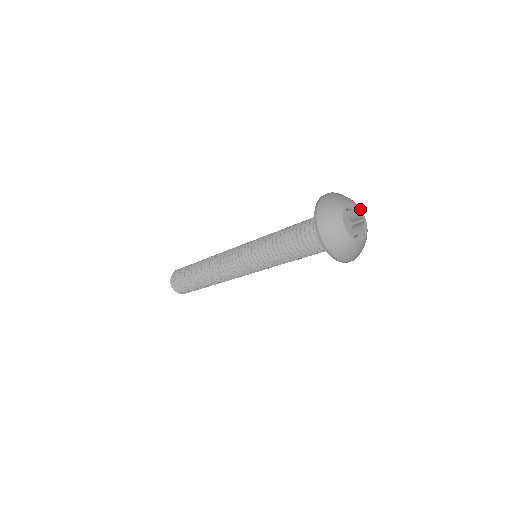
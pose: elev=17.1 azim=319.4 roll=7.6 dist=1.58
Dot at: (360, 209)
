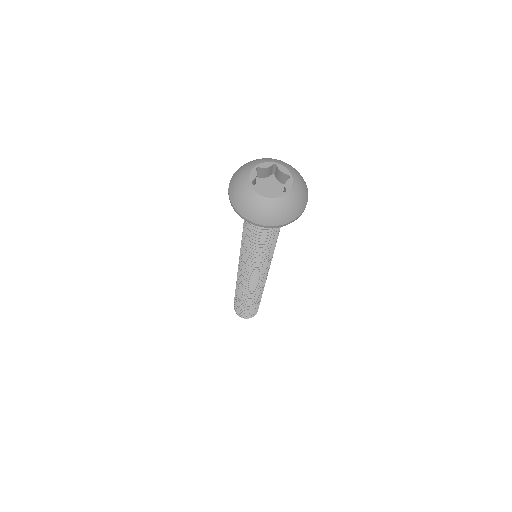
Dot at: (283, 166)
